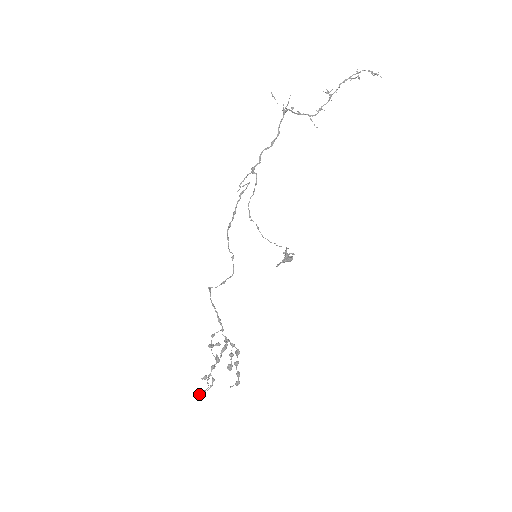
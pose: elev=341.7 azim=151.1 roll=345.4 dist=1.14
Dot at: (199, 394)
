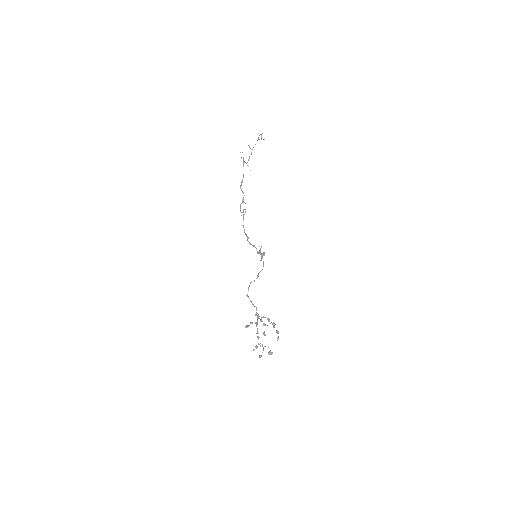
Dot at: (269, 353)
